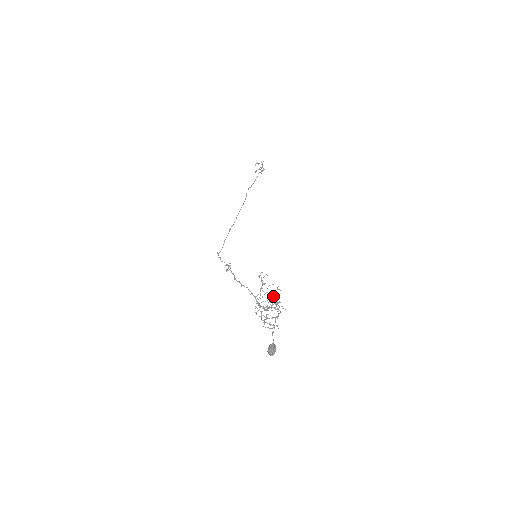
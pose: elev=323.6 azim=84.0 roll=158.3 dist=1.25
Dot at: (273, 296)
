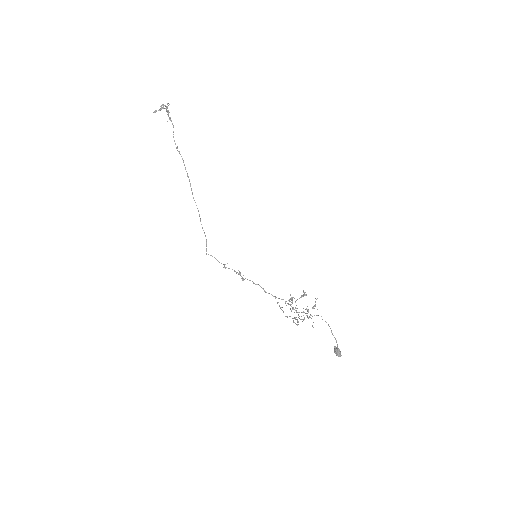
Dot at: (315, 306)
